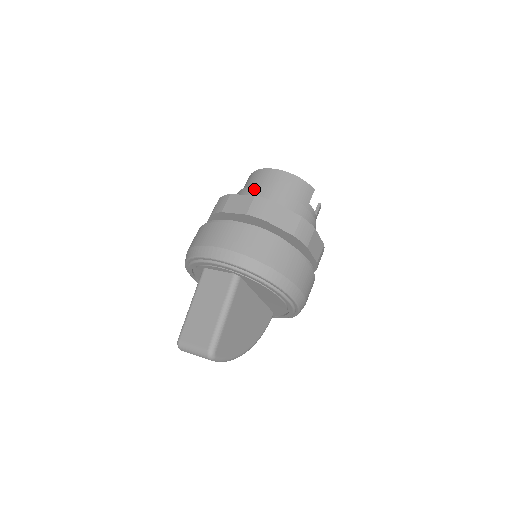
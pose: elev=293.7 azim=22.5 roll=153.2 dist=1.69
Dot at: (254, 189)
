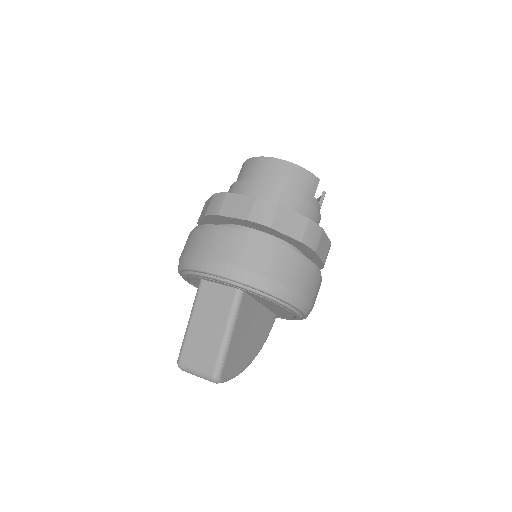
Dot at: (252, 184)
